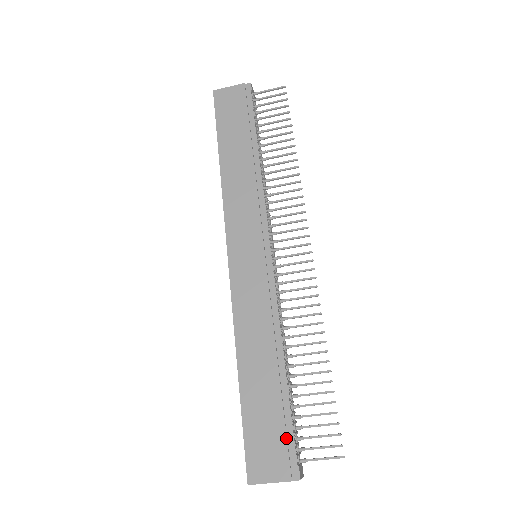
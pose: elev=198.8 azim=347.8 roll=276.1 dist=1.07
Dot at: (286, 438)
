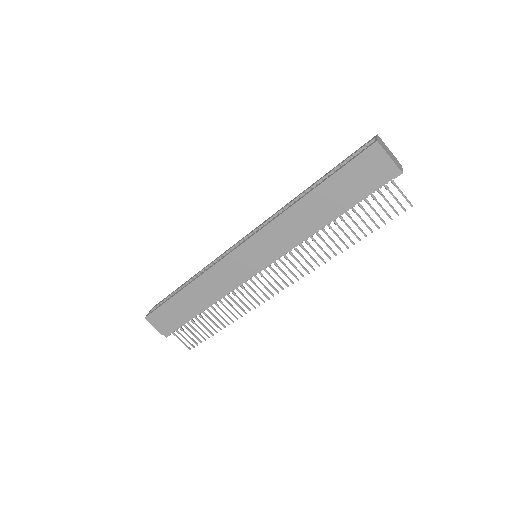
Dot at: (176, 326)
